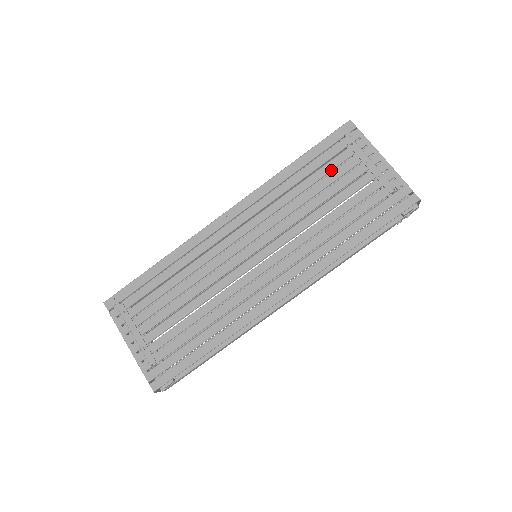
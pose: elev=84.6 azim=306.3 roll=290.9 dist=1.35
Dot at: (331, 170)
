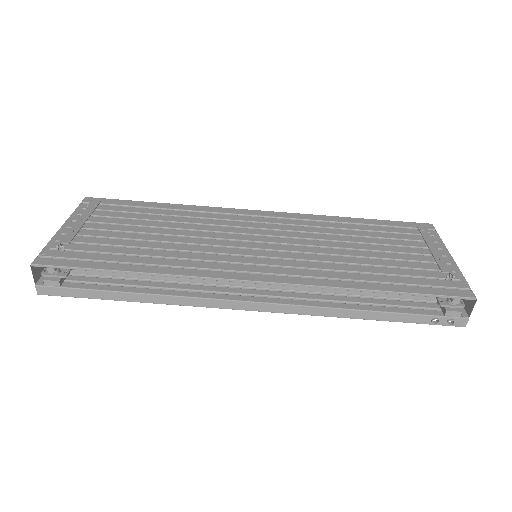
Dot at: (388, 238)
